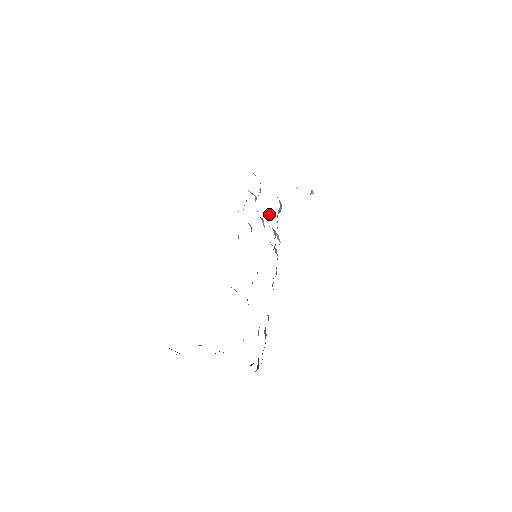
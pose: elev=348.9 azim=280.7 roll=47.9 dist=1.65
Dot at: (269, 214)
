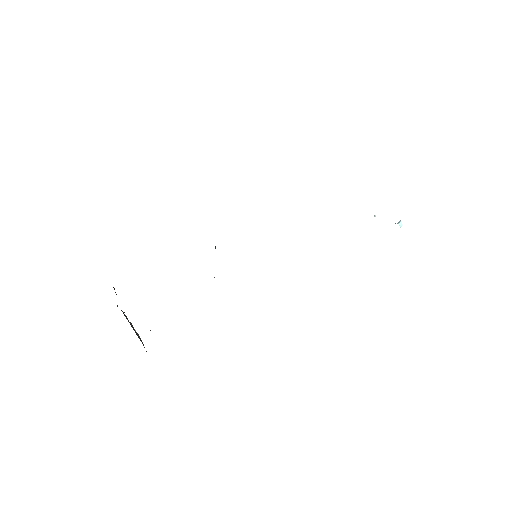
Dot at: occluded
